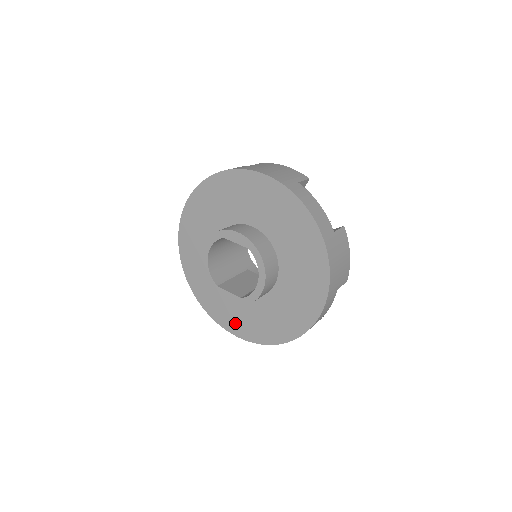
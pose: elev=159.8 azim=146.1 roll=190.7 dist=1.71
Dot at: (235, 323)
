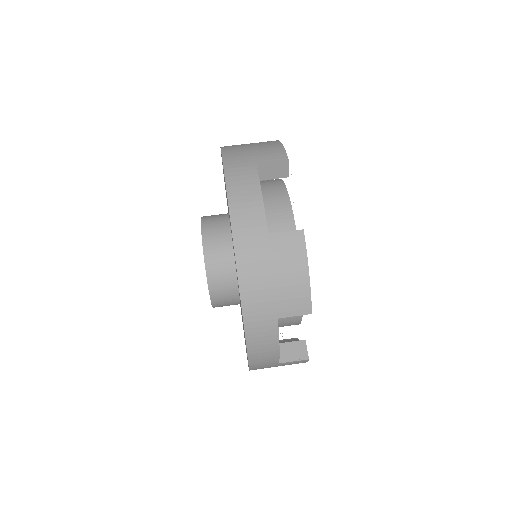
Dot at: occluded
